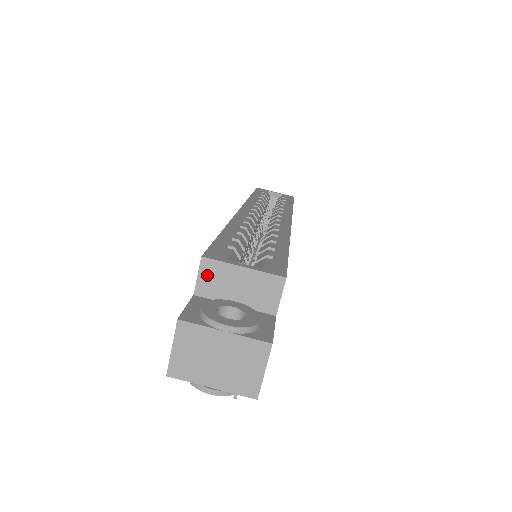
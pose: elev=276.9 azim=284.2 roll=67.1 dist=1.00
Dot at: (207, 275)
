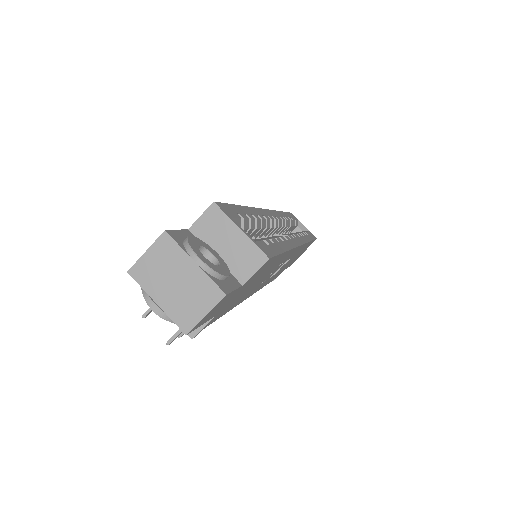
Dot at: (209, 219)
